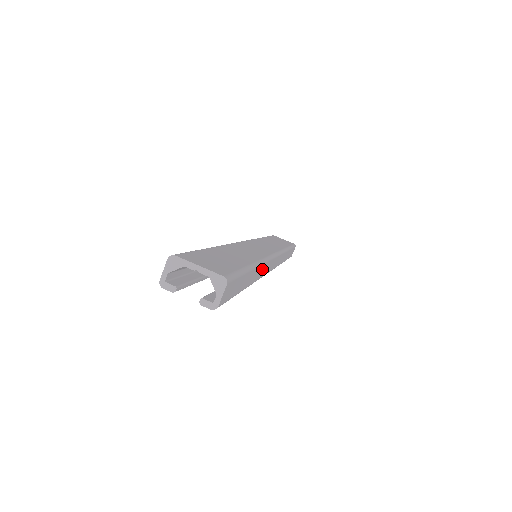
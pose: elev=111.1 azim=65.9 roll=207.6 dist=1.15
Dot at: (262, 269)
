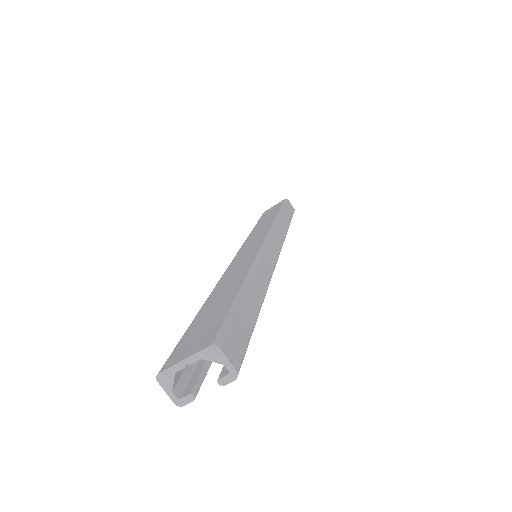
Dot at: (263, 269)
